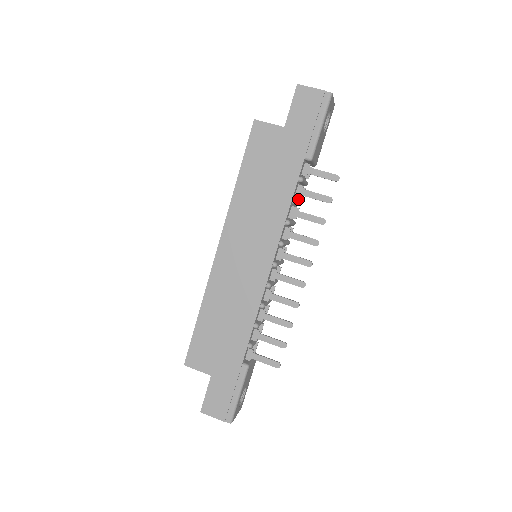
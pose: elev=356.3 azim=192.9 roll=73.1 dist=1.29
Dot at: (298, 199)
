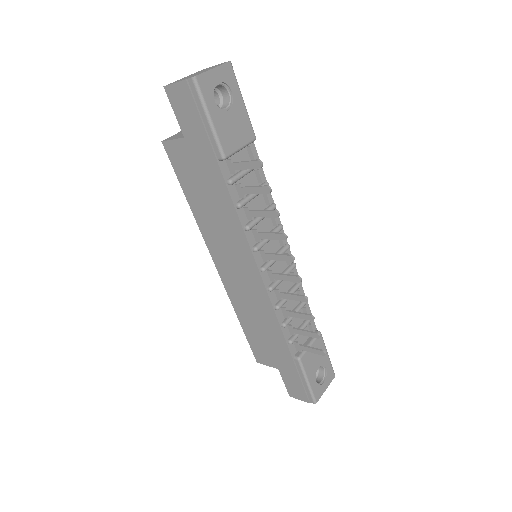
Dot at: (261, 182)
